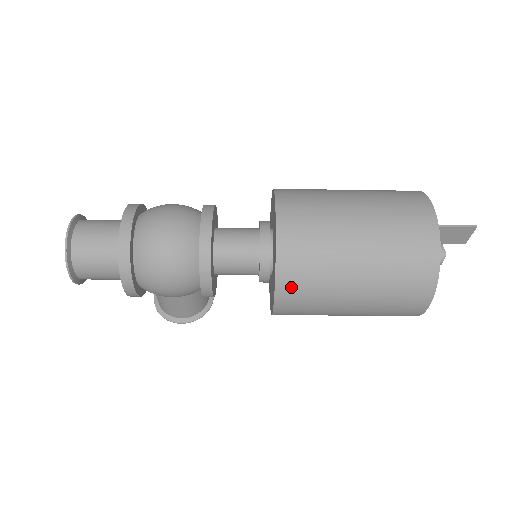
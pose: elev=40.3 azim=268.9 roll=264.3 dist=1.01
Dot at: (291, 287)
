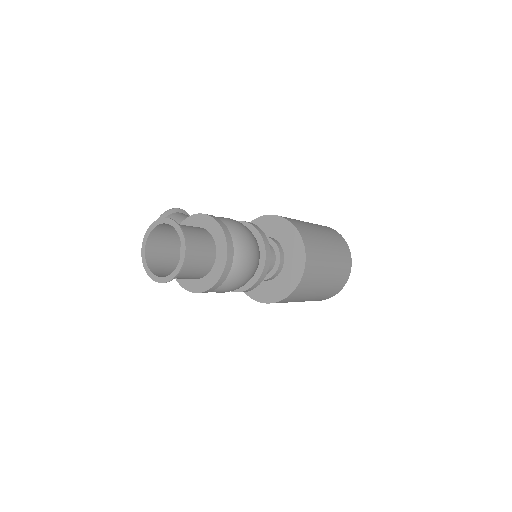
Dot at: occluded
